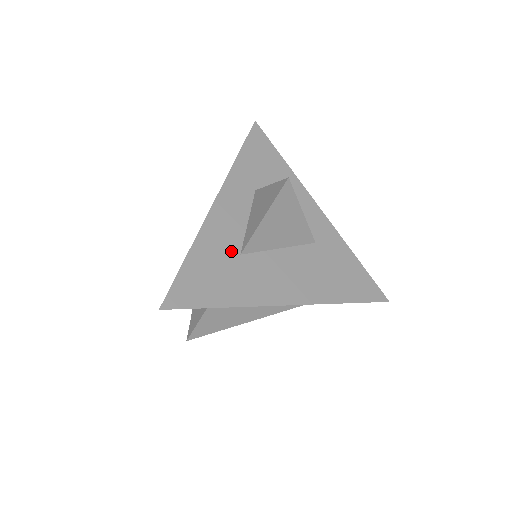
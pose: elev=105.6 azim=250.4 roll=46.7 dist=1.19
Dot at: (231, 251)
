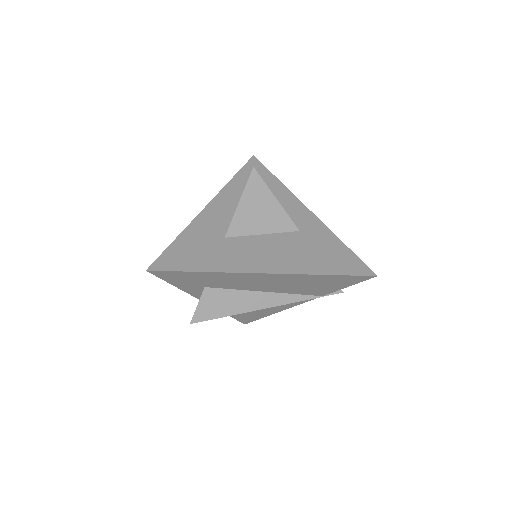
Dot at: (216, 235)
